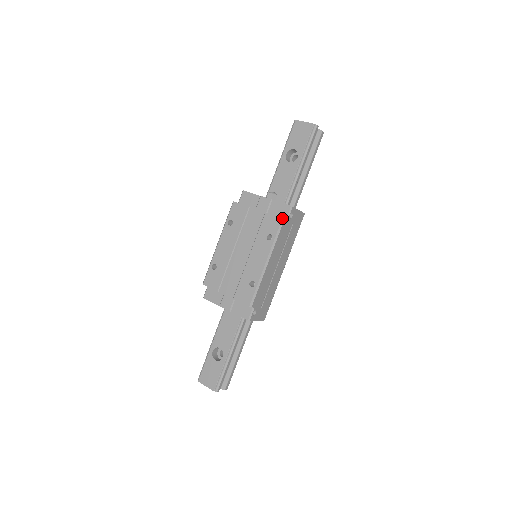
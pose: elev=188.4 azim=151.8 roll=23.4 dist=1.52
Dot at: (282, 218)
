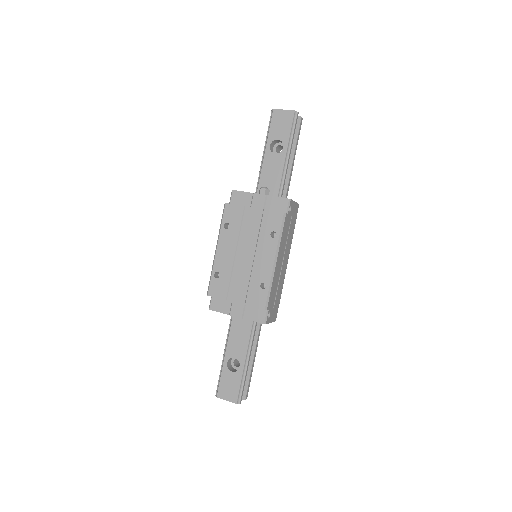
Dot at: (283, 213)
